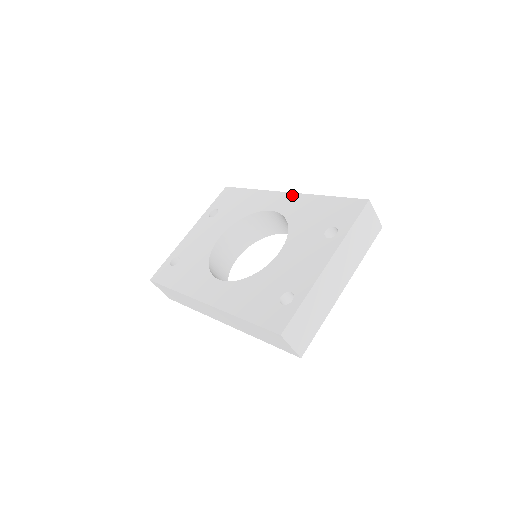
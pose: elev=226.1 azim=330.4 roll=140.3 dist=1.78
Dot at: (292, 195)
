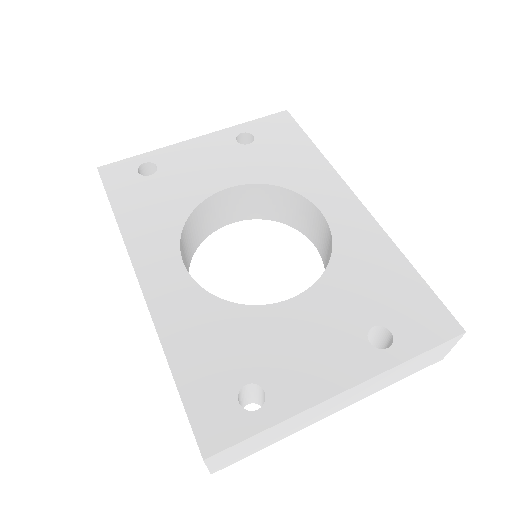
Dot at: (364, 213)
